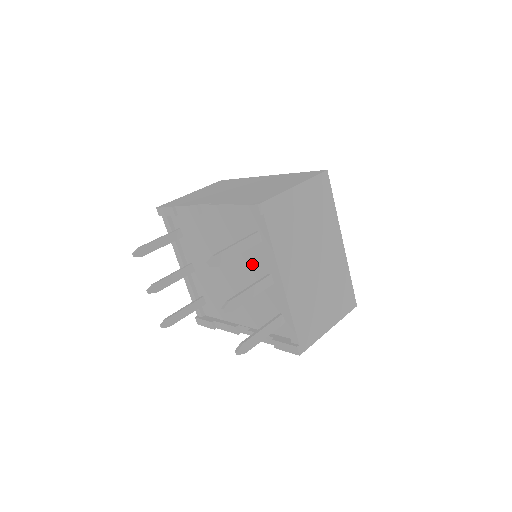
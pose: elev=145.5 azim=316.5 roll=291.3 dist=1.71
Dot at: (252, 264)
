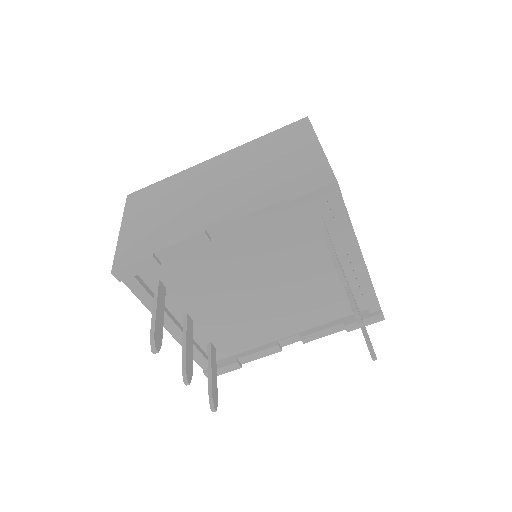
Dot at: (306, 261)
